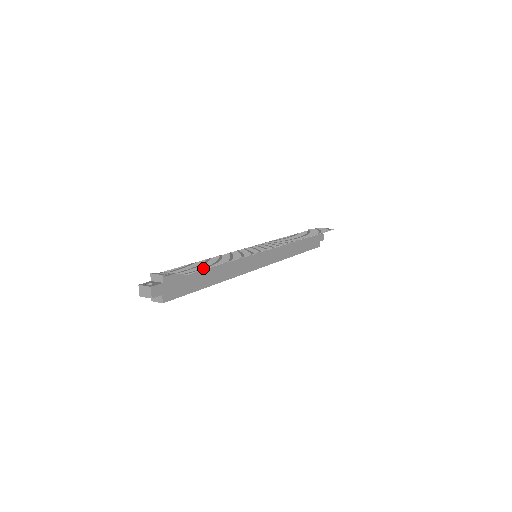
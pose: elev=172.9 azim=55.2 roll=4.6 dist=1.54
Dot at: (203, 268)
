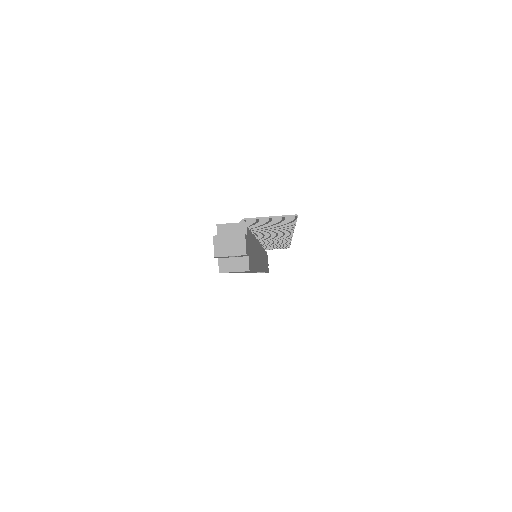
Dot at: occluded
